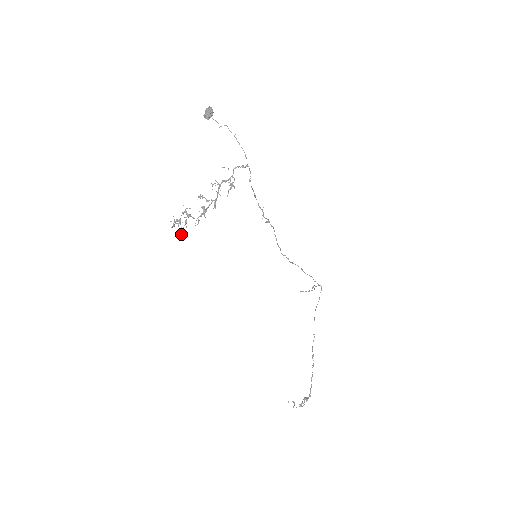
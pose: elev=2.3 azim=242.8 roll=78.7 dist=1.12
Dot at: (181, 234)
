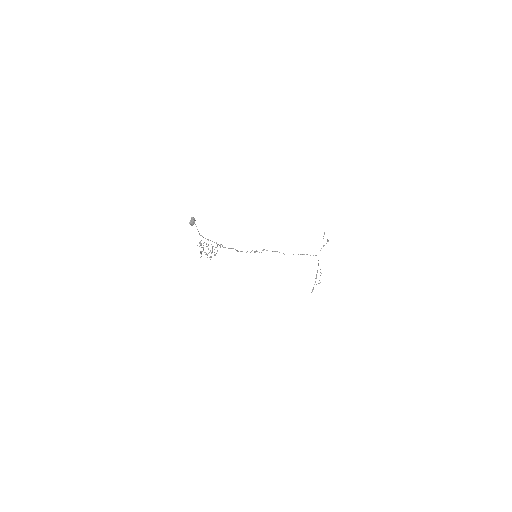
Dot at: occluded
